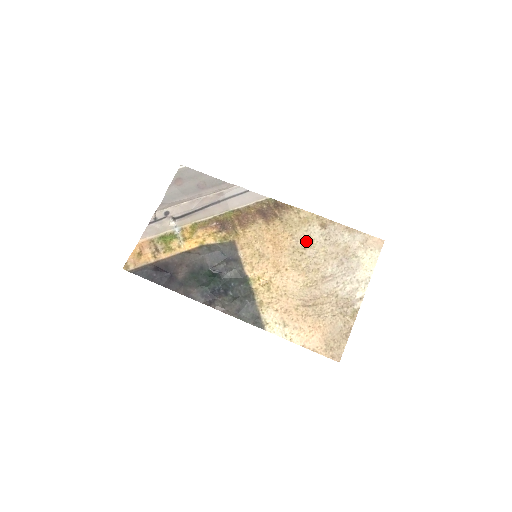
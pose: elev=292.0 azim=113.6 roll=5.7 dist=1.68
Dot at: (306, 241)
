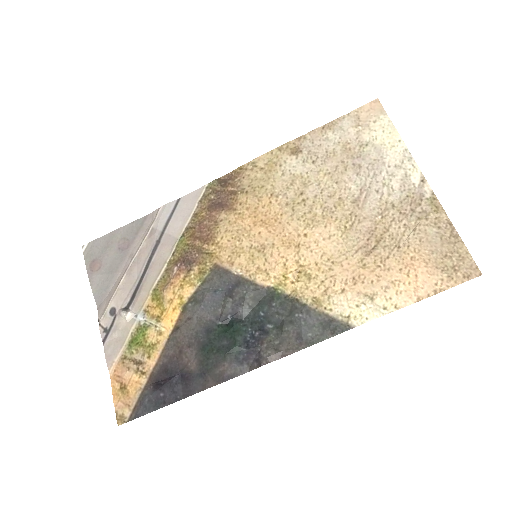
Dot at: (294, 185)
